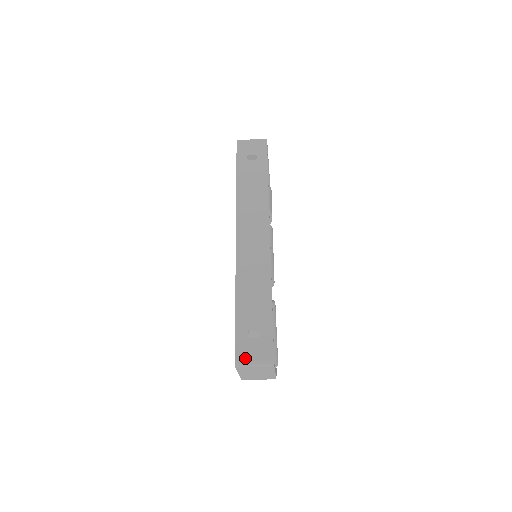
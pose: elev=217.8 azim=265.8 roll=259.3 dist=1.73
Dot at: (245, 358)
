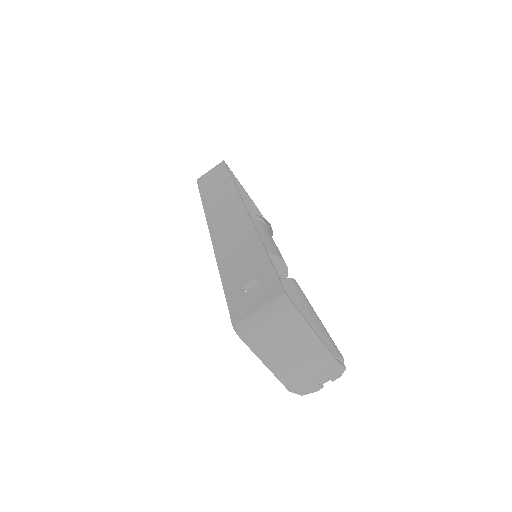
Dot at: (245, 314)
